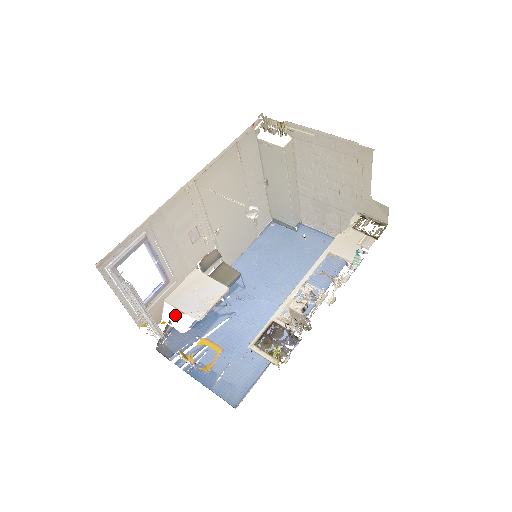
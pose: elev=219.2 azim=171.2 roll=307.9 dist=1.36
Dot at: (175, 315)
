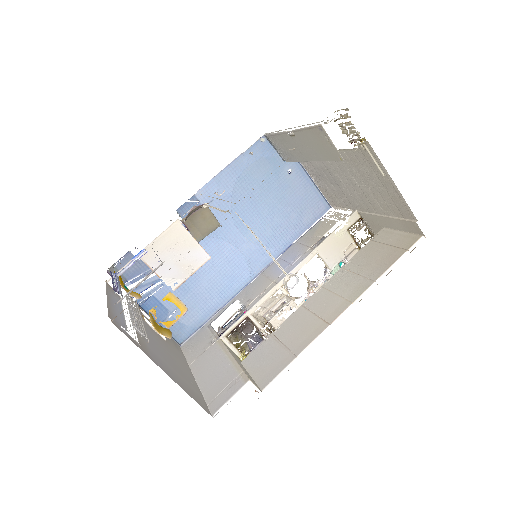
Dot at: occluded
